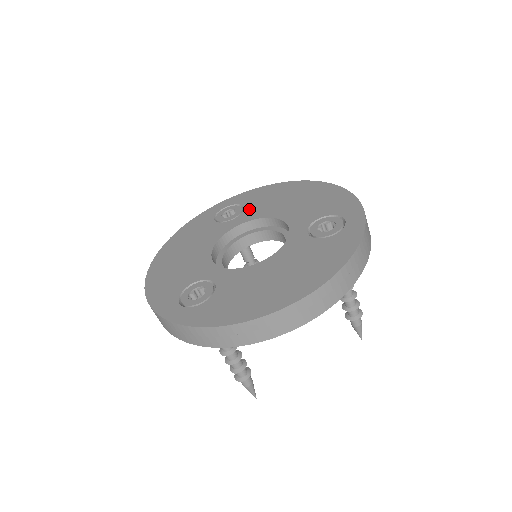
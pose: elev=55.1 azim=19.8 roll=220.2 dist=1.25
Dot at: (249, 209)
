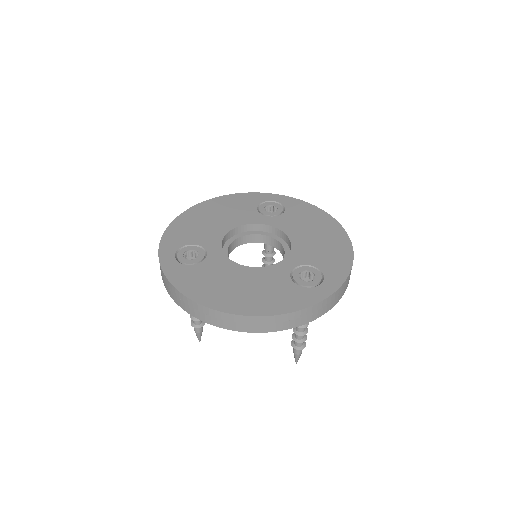
Dot at: (285, 217)
